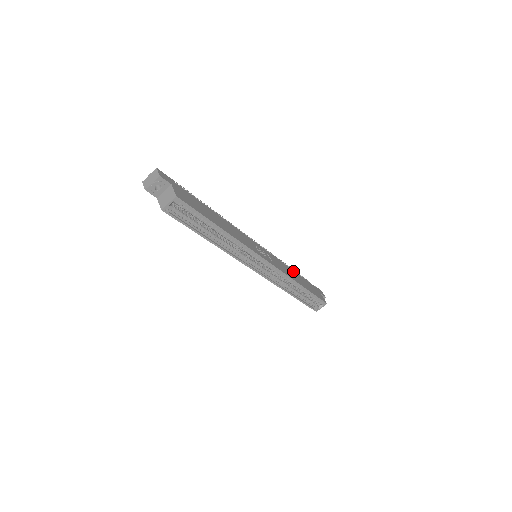
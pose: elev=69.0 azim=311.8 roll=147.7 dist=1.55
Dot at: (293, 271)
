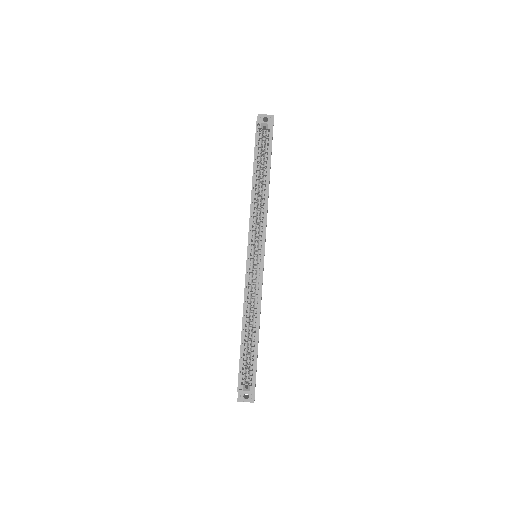
Dot at: occluded
